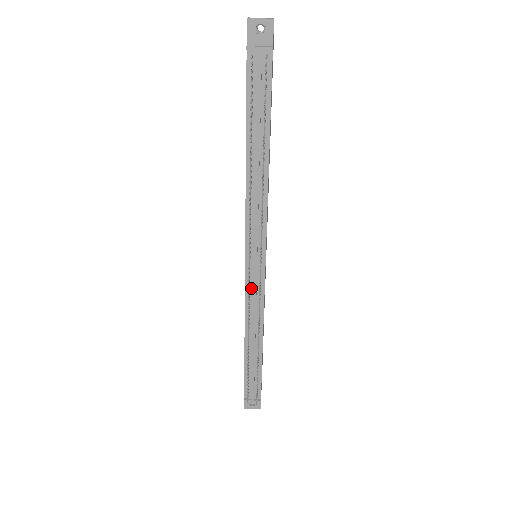
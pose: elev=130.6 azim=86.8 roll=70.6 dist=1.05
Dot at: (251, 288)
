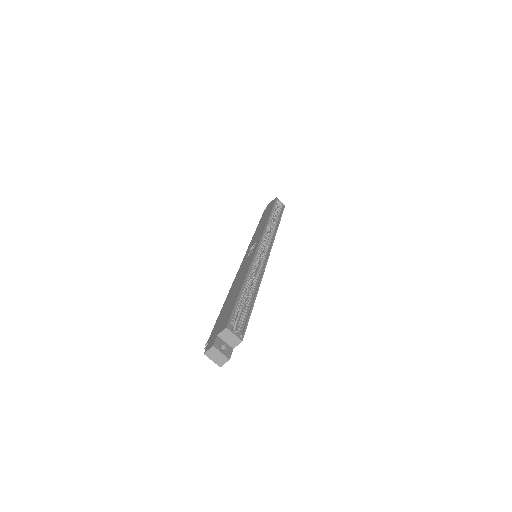
Dot at: occluded
